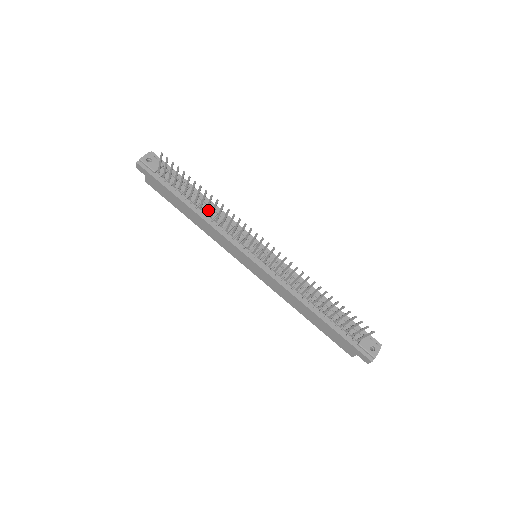
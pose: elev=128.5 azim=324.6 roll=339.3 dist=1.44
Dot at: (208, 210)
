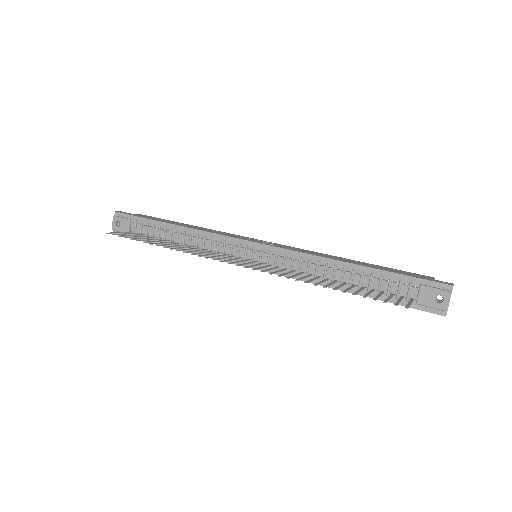
Dot at: (187, 239)
